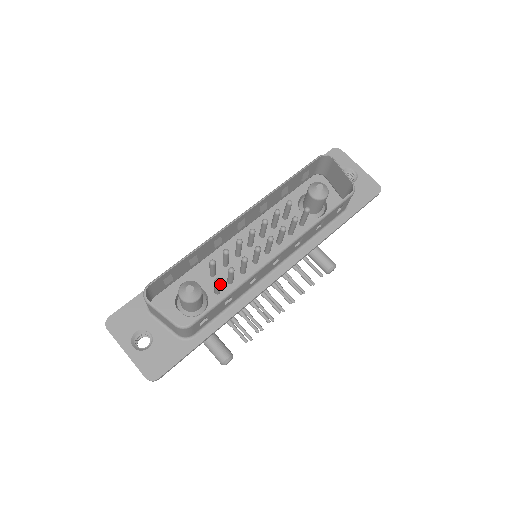
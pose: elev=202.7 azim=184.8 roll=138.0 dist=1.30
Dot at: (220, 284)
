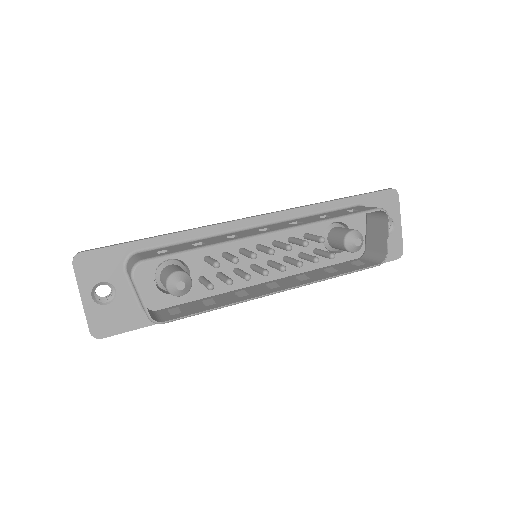
Dot at: occluded
